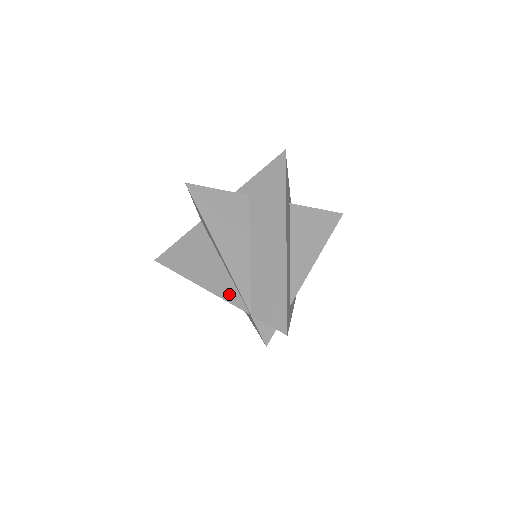
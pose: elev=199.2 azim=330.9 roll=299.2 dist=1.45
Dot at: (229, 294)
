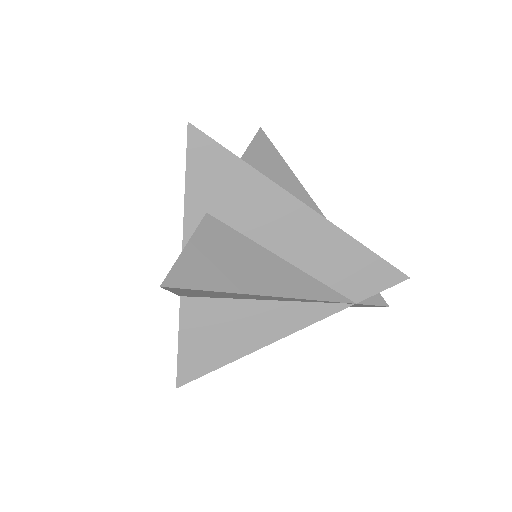
Dot at: (311, 315)
